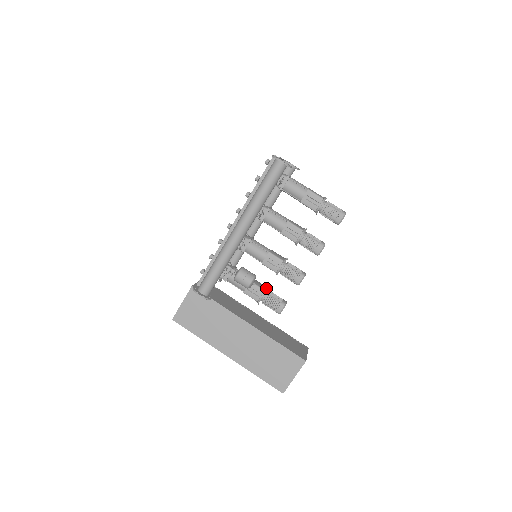
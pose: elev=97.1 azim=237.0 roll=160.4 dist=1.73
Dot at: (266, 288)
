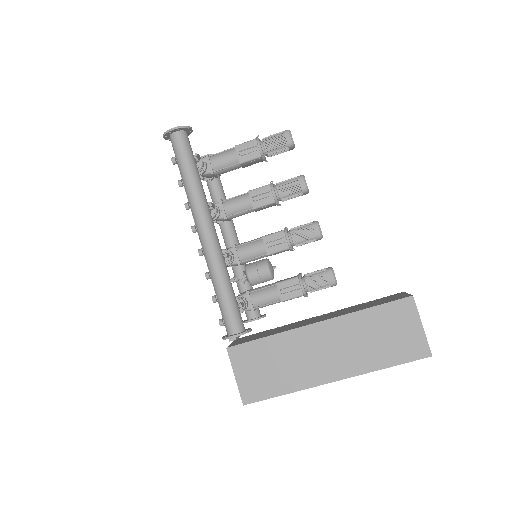
Dot at: occluded
